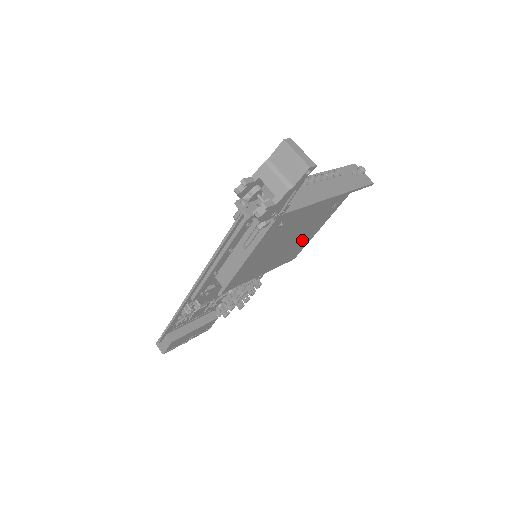
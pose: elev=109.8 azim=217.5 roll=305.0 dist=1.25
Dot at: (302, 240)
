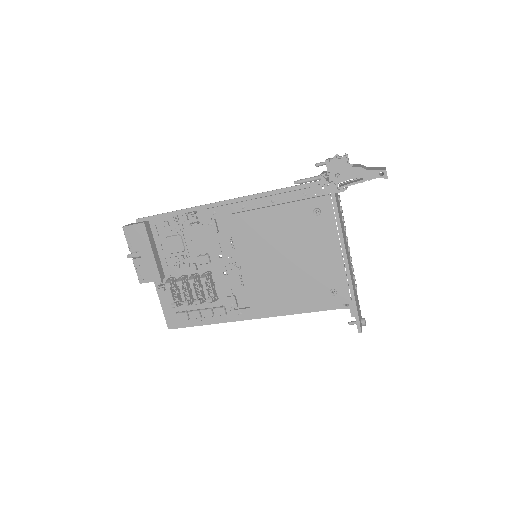
Dot at: (284, 292)
